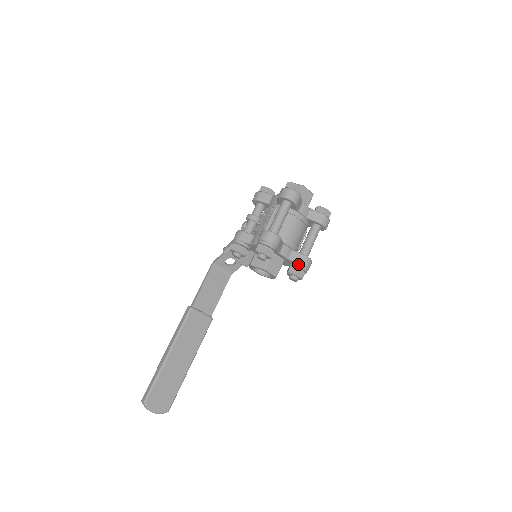
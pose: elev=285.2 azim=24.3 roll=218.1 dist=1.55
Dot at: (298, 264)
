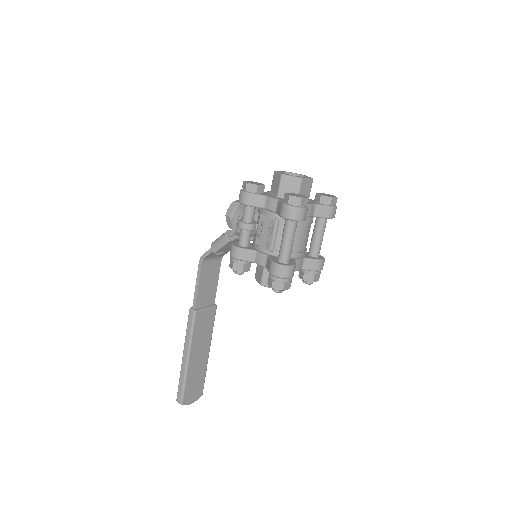
Dot at: (313, 271)
